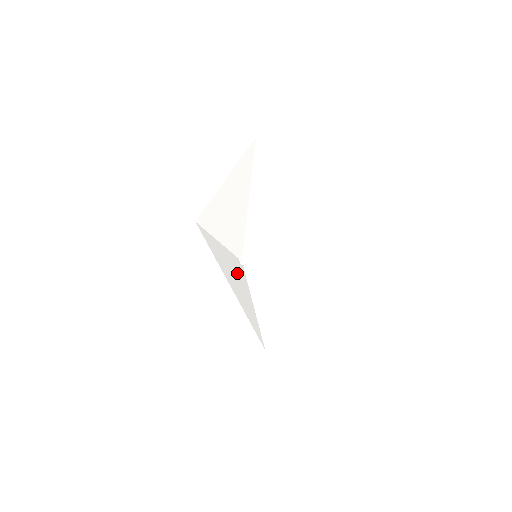
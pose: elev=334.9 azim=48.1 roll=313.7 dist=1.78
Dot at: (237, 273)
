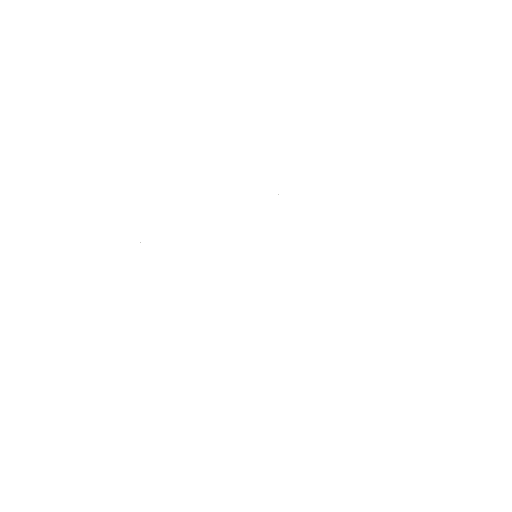
Dot at: (235, 286)
